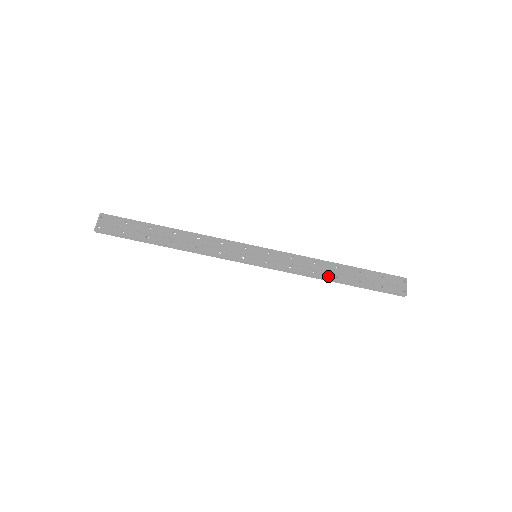
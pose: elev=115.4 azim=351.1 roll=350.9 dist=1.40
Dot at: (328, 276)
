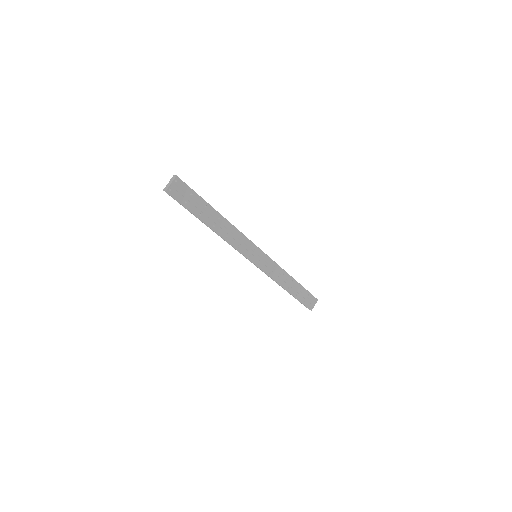
Dot at: (285, 286)
